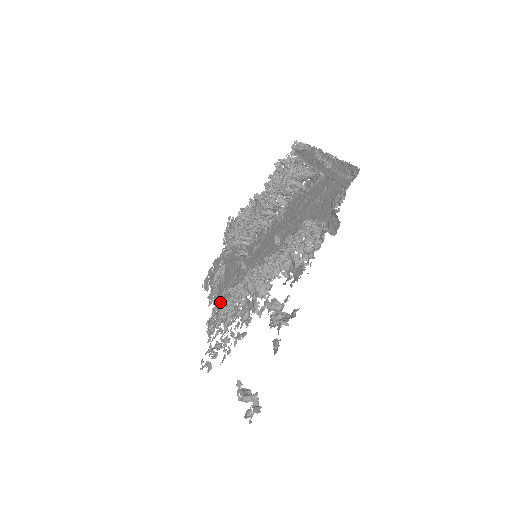
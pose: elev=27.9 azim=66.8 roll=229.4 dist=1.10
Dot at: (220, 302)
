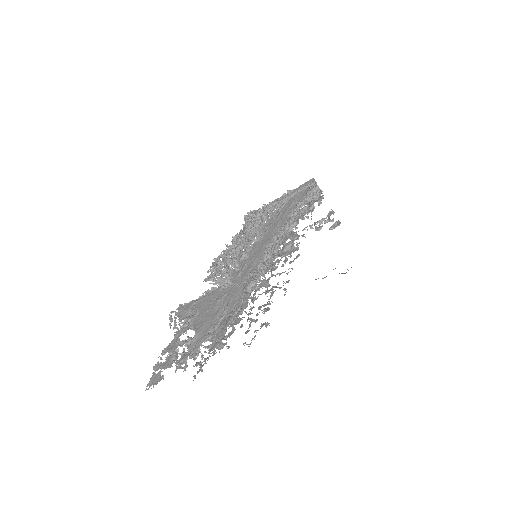
Dot at: (207, 346)
